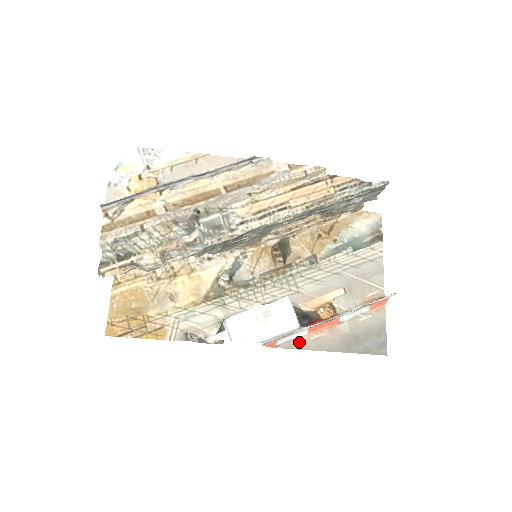
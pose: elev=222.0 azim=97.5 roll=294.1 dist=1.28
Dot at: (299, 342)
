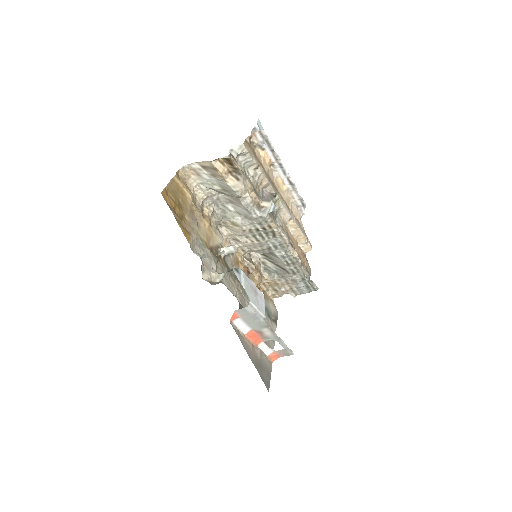
Dot at: (240, 334)
